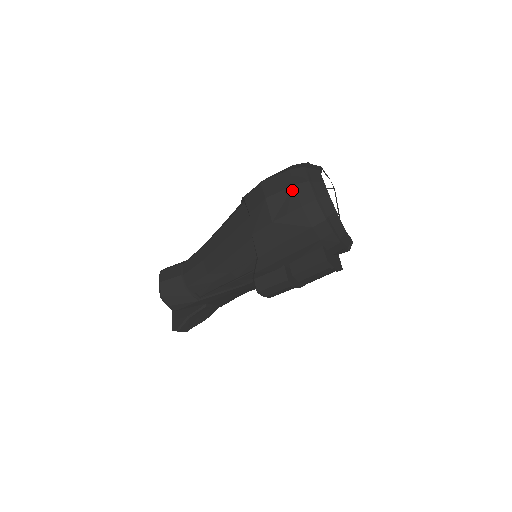
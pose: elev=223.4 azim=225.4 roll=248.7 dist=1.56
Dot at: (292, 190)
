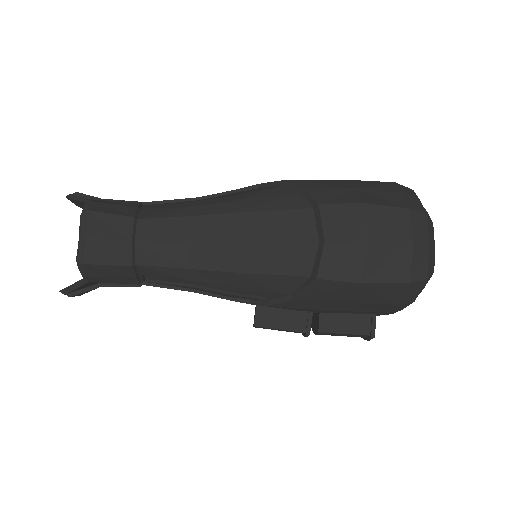
Dot at: (407, 249)
